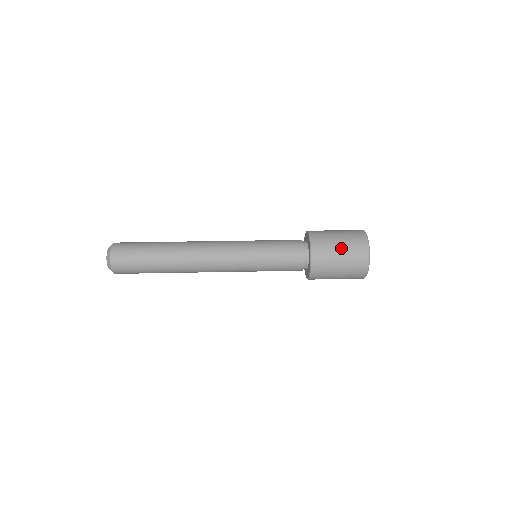
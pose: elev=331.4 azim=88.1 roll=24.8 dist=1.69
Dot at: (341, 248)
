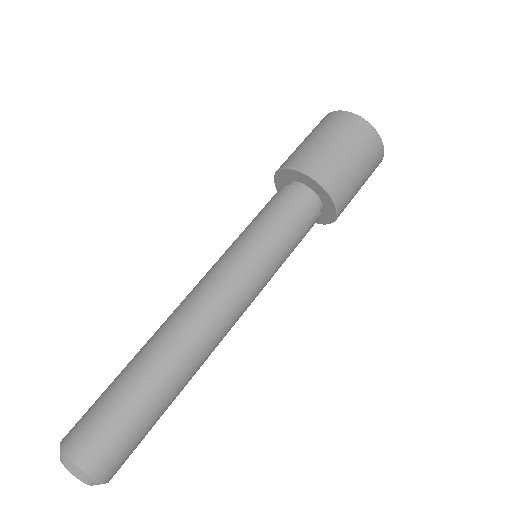
Dot at: (363, 178)
